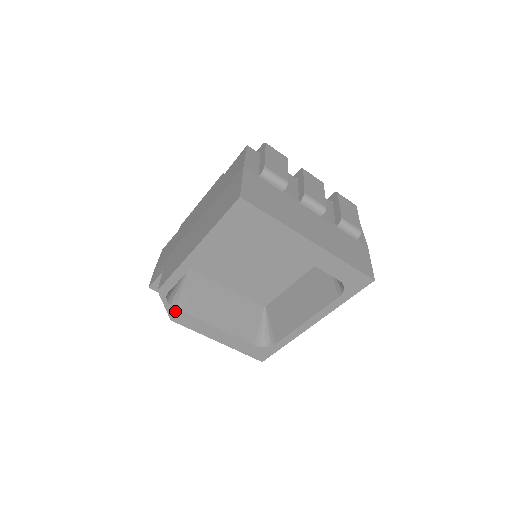
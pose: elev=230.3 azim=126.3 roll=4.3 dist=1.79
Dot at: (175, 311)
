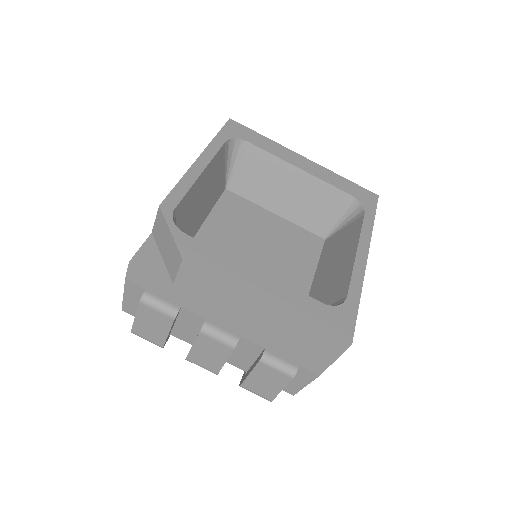
Dot at: (187, 241)
